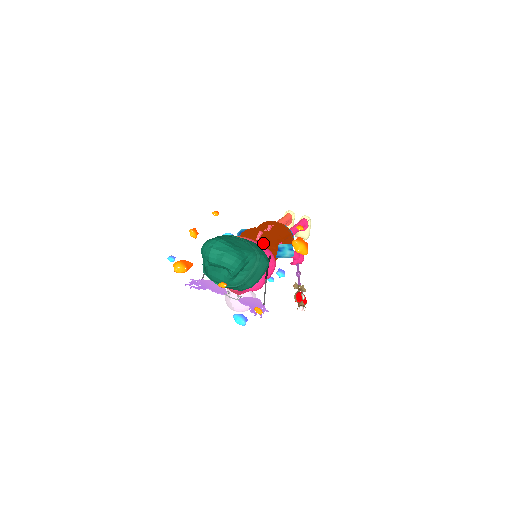
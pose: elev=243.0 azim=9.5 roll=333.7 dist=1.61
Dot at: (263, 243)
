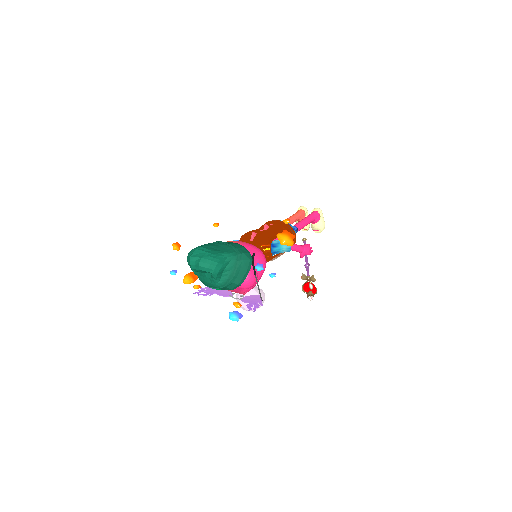
Dot at: (256, 243)
